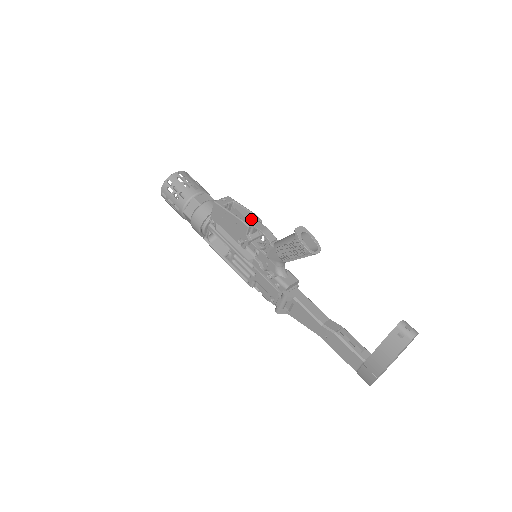
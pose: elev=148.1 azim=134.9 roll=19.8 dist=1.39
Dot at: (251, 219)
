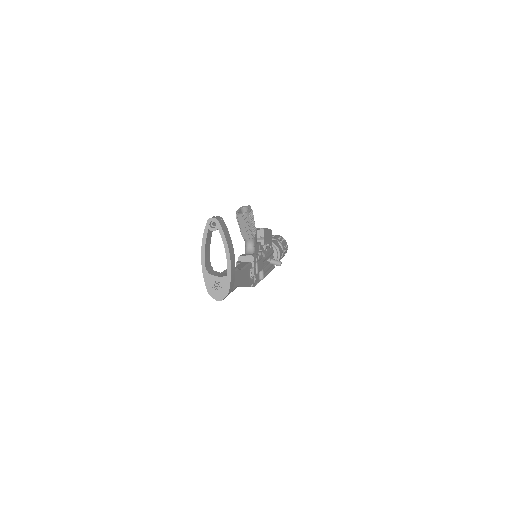
Dot at: occluded
